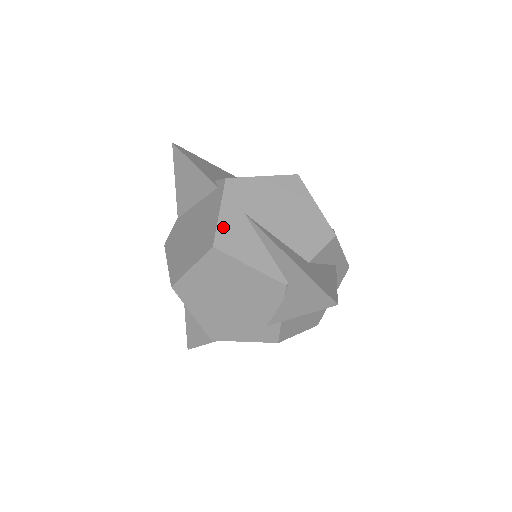
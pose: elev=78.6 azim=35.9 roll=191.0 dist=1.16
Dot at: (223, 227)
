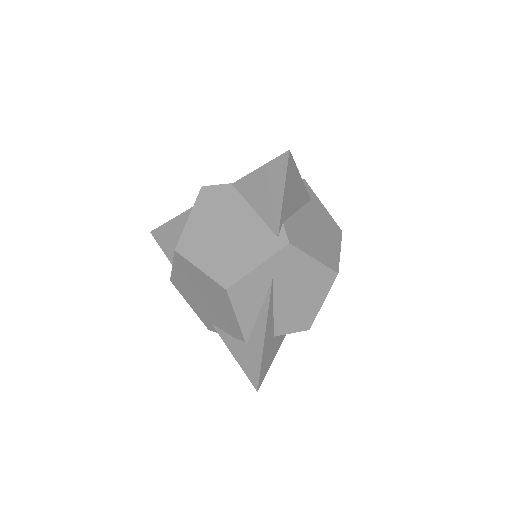
Dot at: (248, 280)
